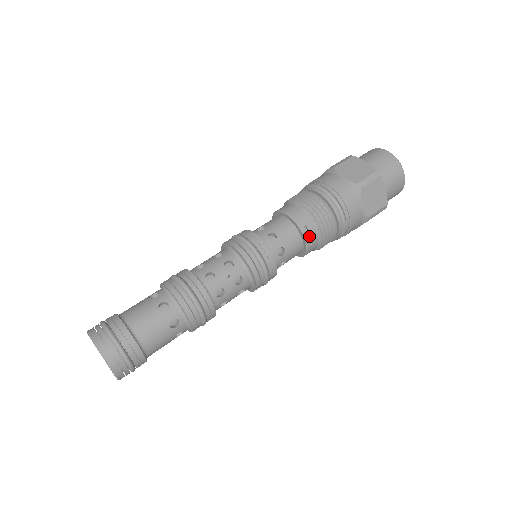
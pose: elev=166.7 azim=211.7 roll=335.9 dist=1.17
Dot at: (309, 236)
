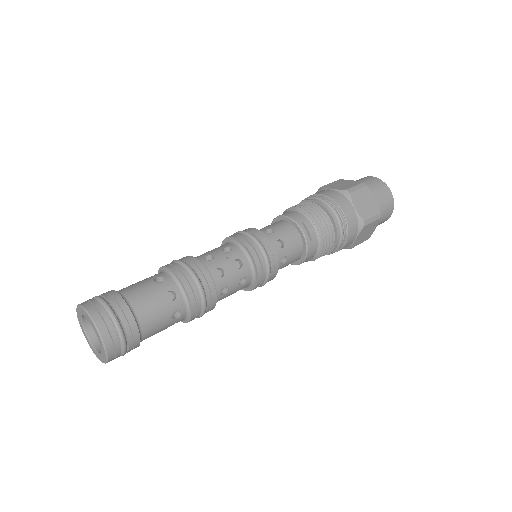
Dot at: (307, 233)
